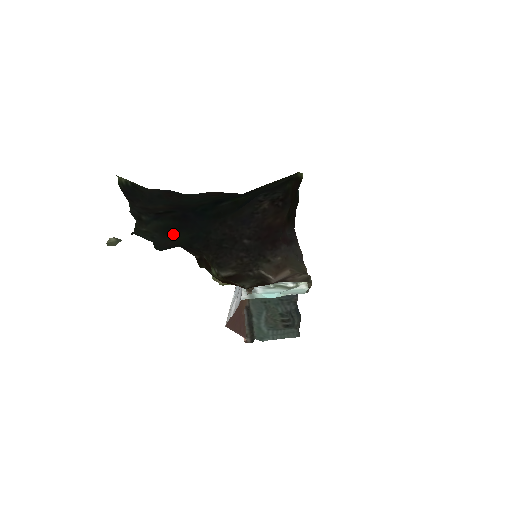
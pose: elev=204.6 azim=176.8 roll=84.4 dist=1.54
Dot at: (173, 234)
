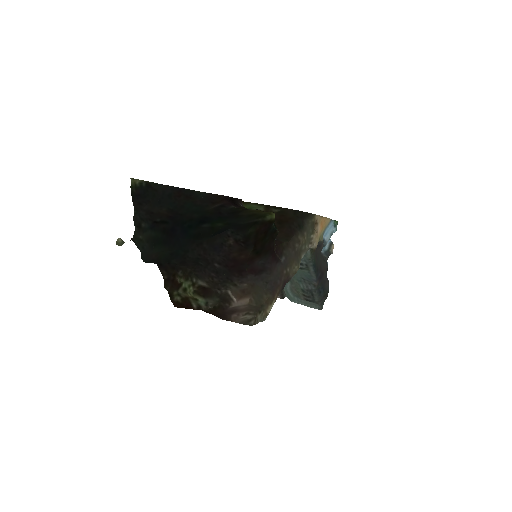
Dot at: (159, 247)
